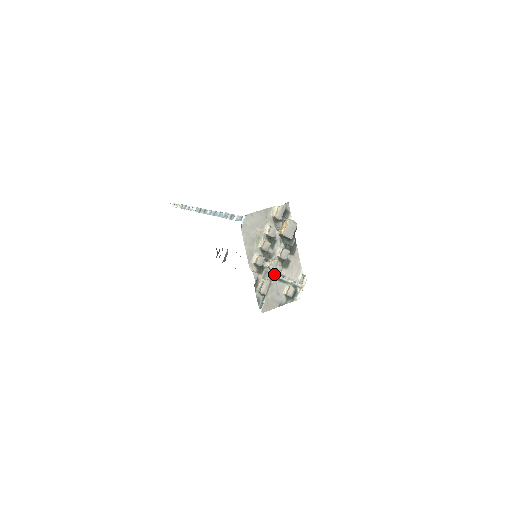
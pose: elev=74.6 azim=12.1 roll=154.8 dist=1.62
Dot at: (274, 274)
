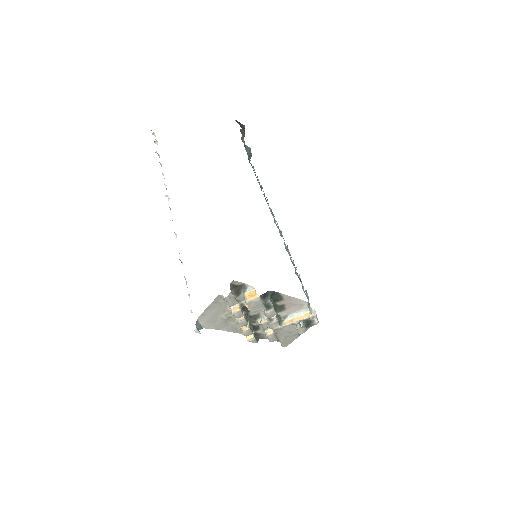
Dot at: (272, 329)
